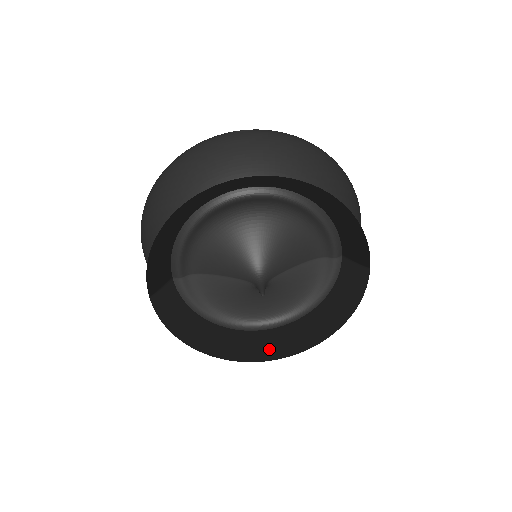
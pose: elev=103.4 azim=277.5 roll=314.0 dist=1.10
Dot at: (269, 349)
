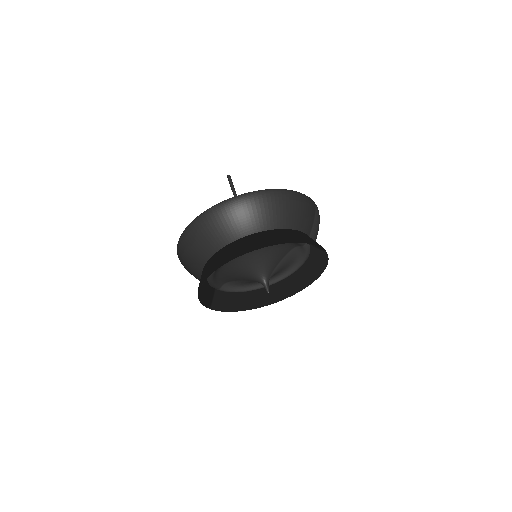
Dot at: (288, 291)
